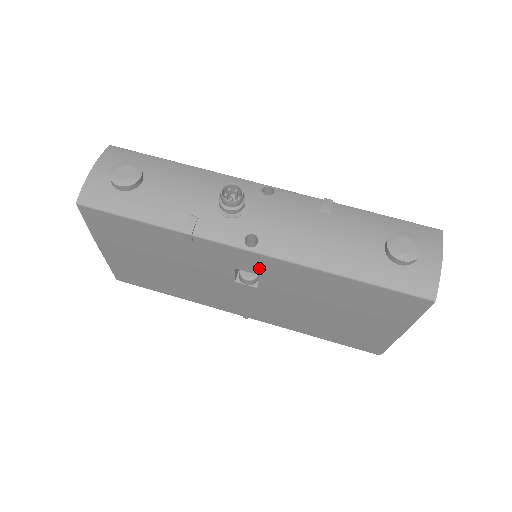
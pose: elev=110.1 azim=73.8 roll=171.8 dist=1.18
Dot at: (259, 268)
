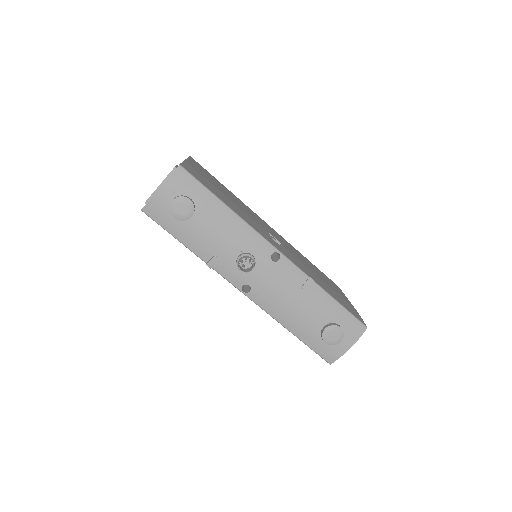
Dot at: occluded
